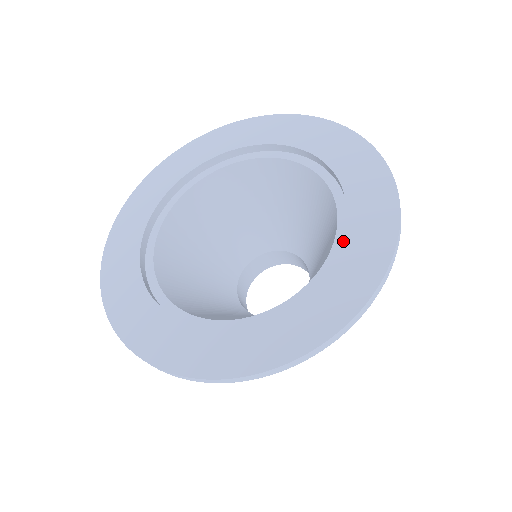
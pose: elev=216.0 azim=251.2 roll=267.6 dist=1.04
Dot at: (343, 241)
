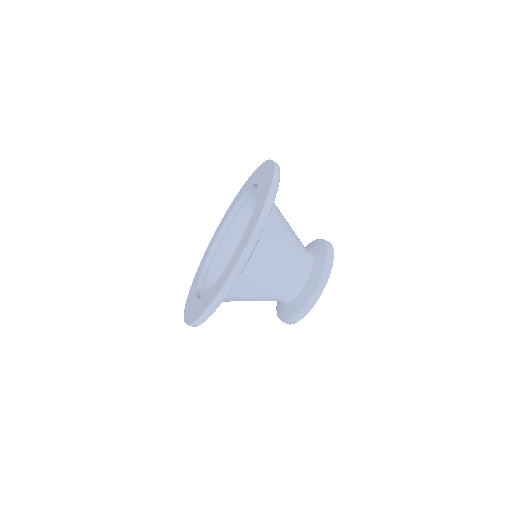
Dot at: (254, 208)
